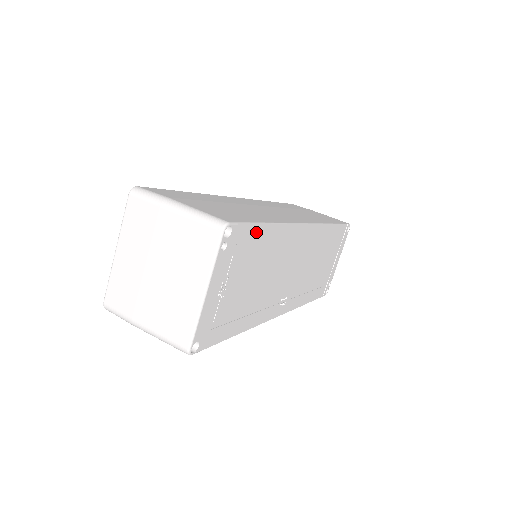
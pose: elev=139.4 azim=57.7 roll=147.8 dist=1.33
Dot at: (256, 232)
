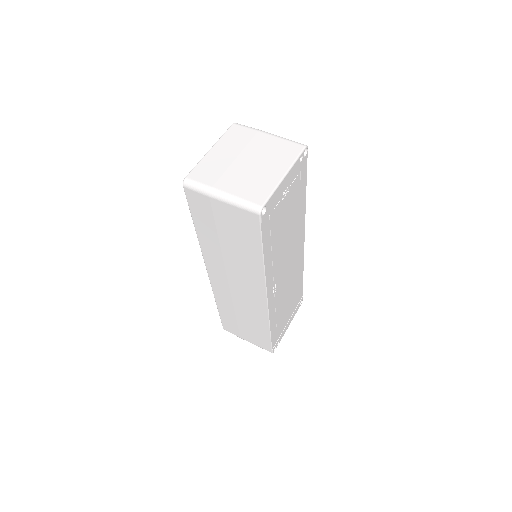
Dot at: (304, 184)
